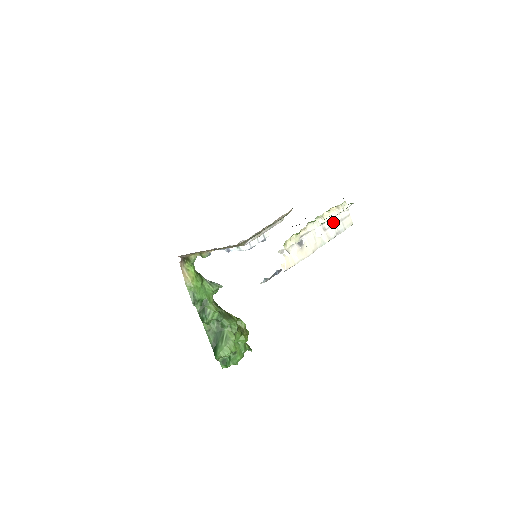
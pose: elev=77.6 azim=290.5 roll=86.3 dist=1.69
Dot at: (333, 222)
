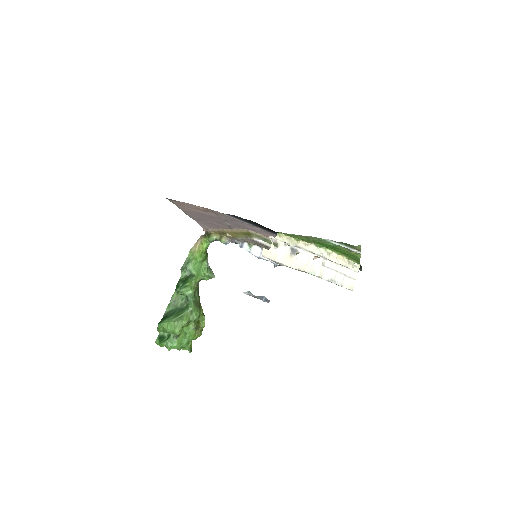
Dot at: (335, 268)
